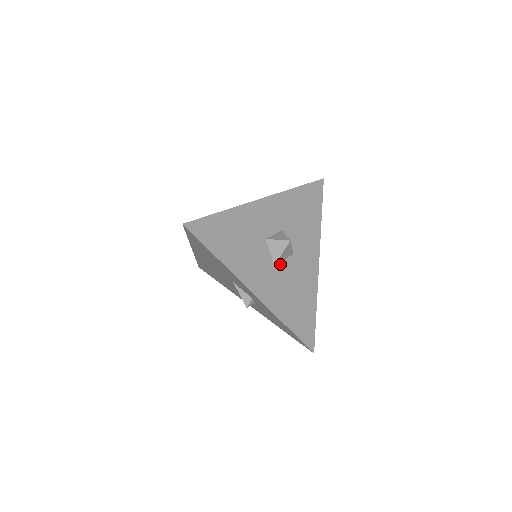
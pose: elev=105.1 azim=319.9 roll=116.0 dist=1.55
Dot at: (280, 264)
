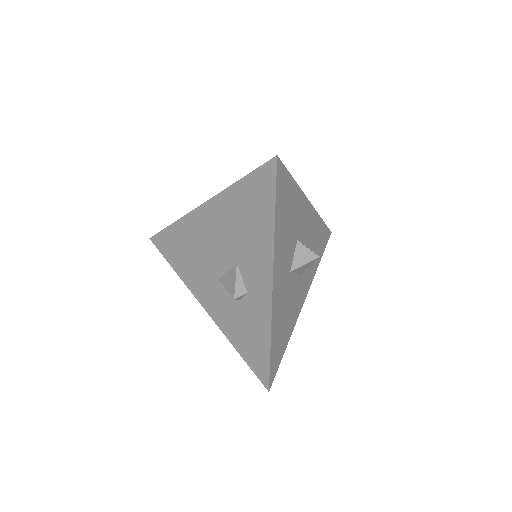
Dot at: (292, 275)
